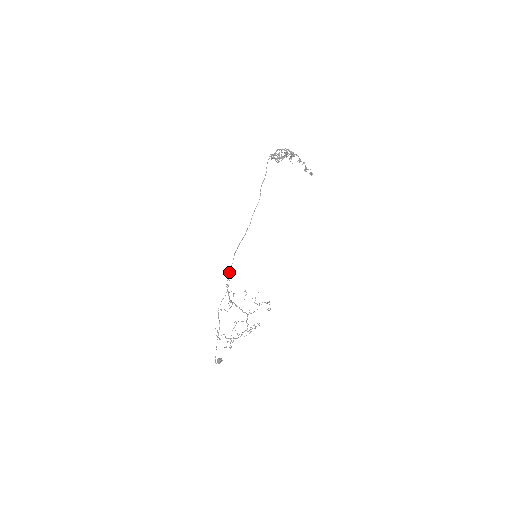
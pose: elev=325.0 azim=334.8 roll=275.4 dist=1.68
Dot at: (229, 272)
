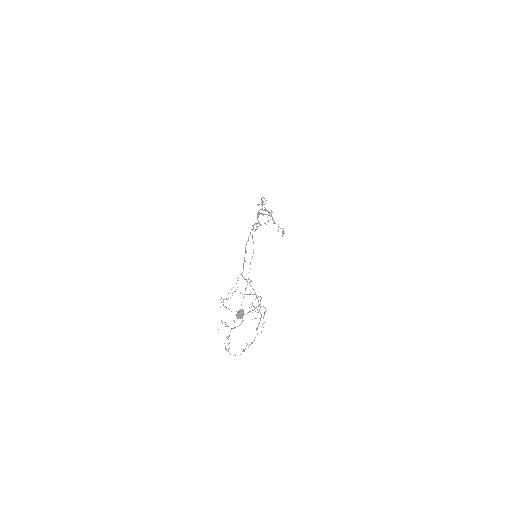
Dot at: occluded
